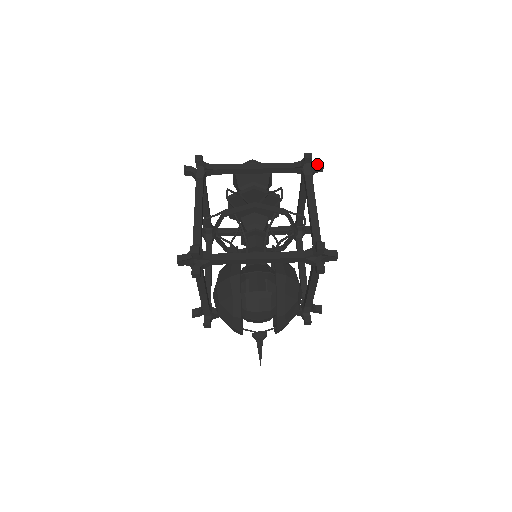
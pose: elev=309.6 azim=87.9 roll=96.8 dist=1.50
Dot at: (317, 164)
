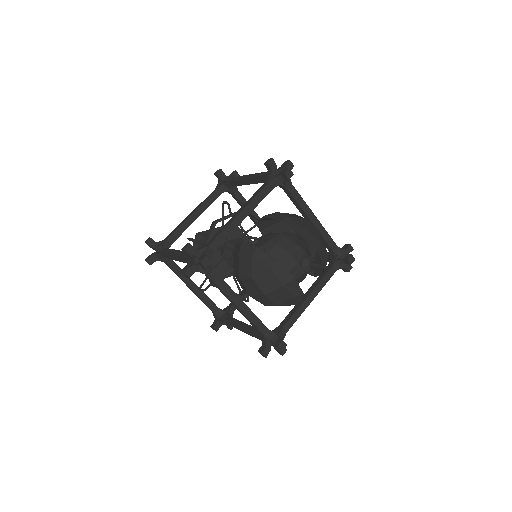
Dot at: (230, 174)
